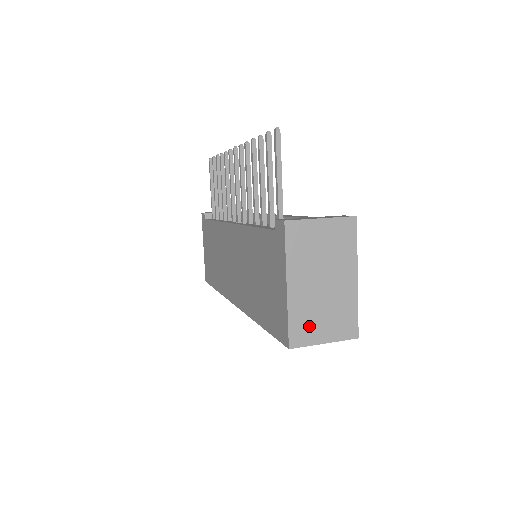
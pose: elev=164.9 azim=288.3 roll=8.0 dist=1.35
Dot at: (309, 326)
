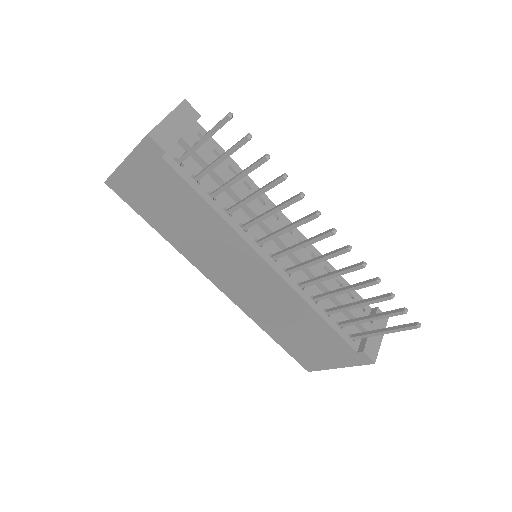
Dot at: occluded
